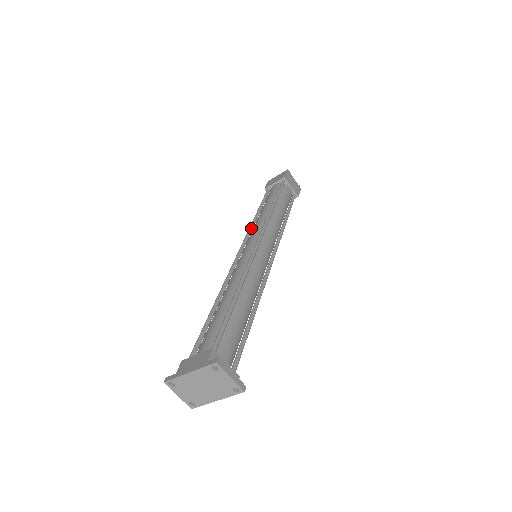
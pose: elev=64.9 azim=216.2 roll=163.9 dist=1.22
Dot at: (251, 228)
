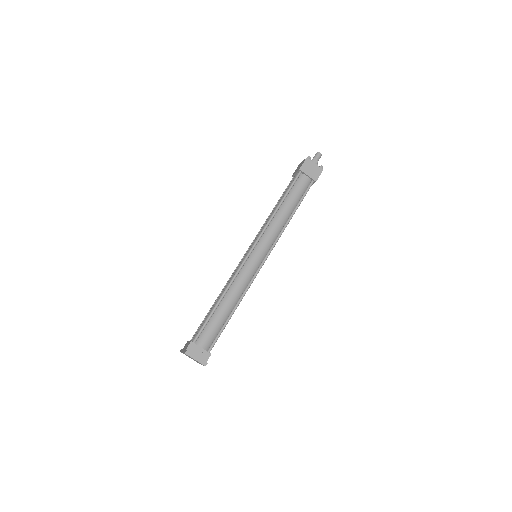
Dot at: occluded
